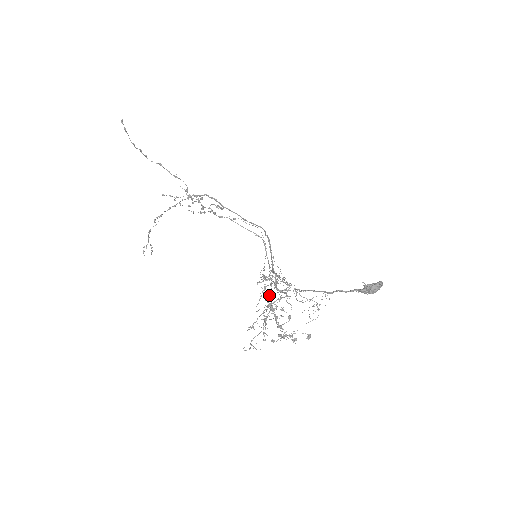
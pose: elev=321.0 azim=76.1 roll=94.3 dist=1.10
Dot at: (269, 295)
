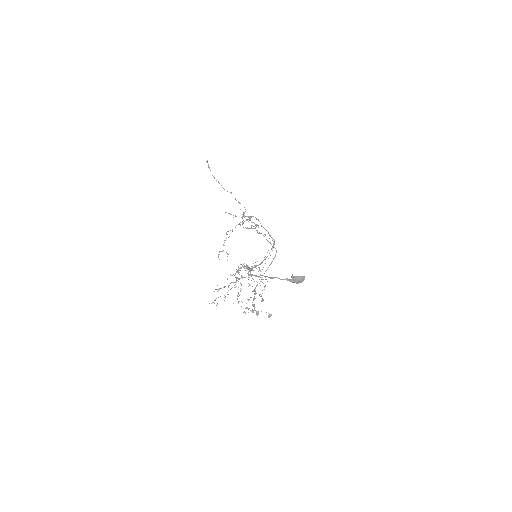
Dot at: (257, 284)
